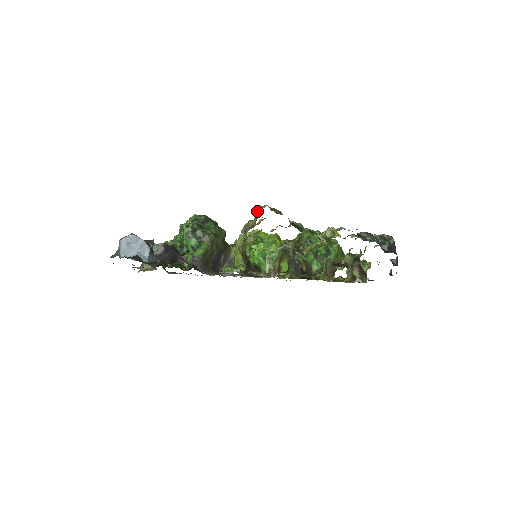
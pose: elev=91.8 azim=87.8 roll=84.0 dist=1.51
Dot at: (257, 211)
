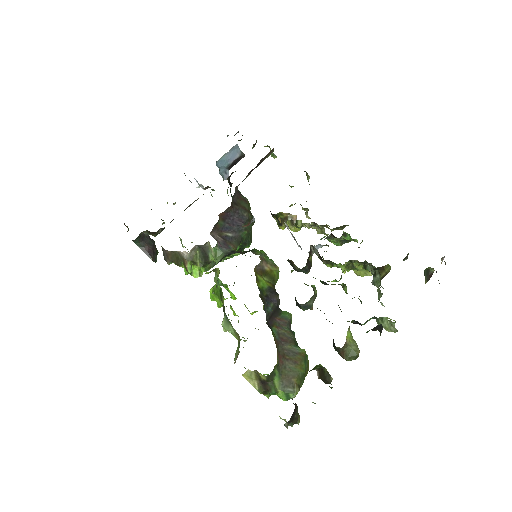
Dot at: occluded
